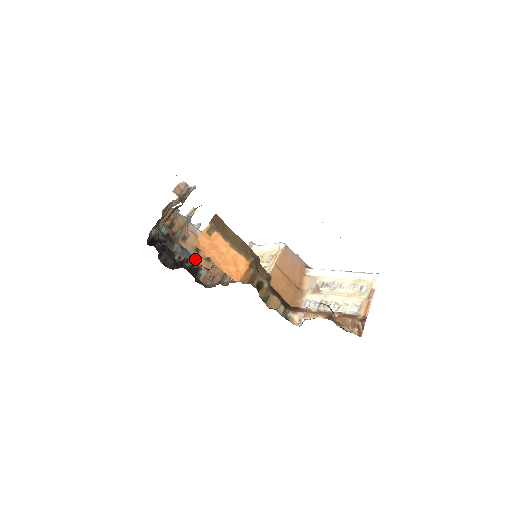
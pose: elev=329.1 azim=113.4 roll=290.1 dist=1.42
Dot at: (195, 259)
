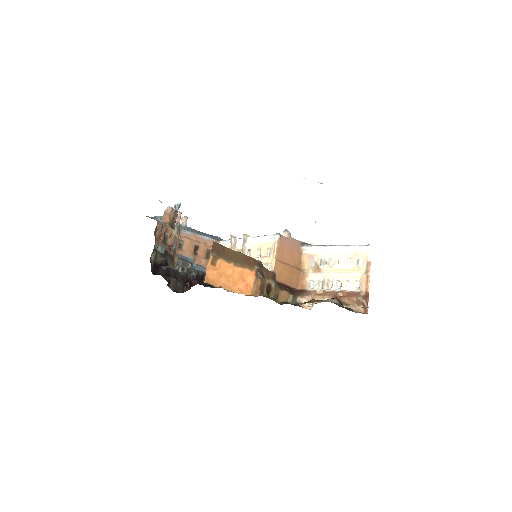
Dot at: (196, 262)
